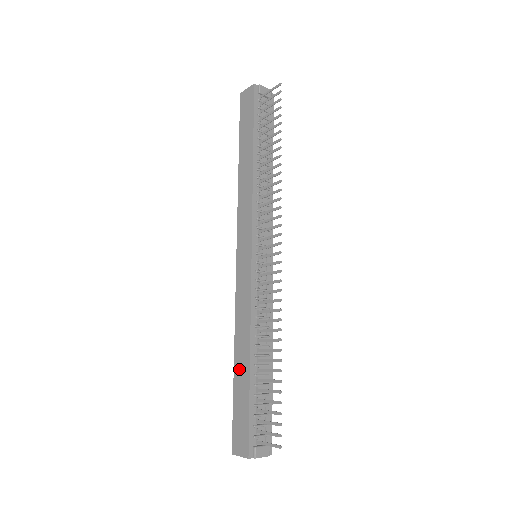
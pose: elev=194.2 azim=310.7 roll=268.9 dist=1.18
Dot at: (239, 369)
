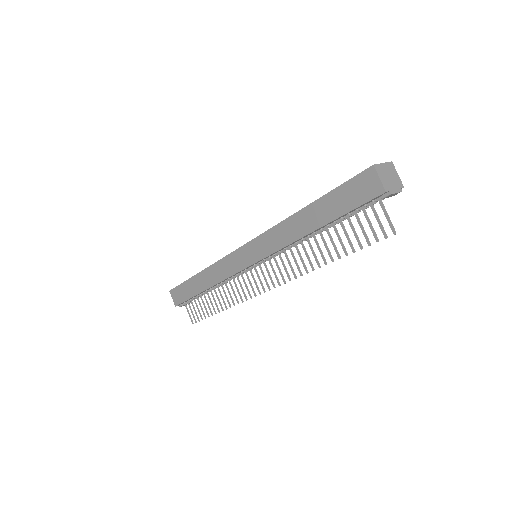
Dot at: (197, 281)
